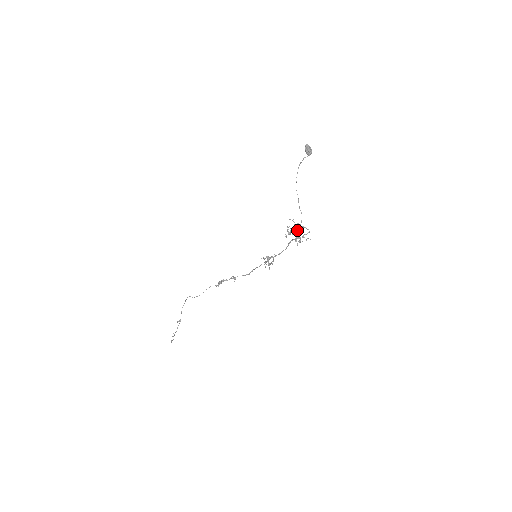
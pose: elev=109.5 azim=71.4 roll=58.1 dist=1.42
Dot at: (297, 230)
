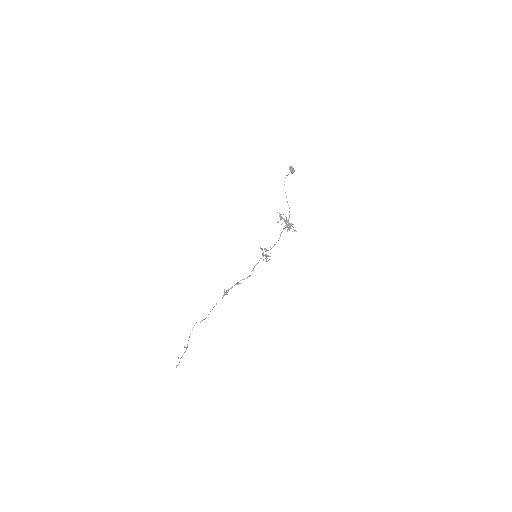
Dot at: (287, 220)
